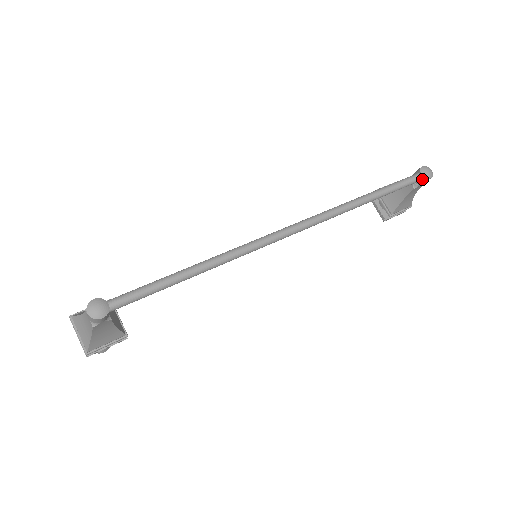
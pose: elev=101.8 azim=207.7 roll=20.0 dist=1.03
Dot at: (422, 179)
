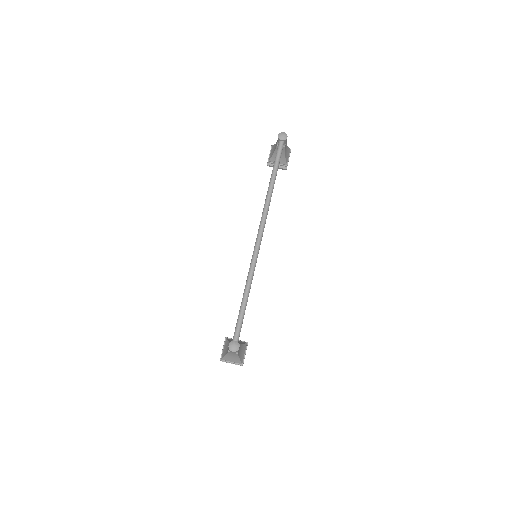
Dot at: (284, 141)
